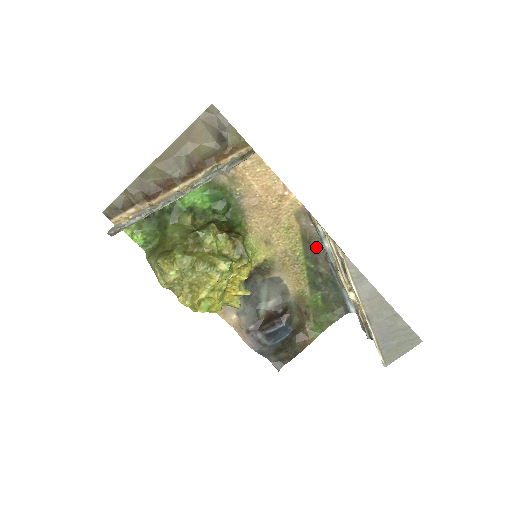
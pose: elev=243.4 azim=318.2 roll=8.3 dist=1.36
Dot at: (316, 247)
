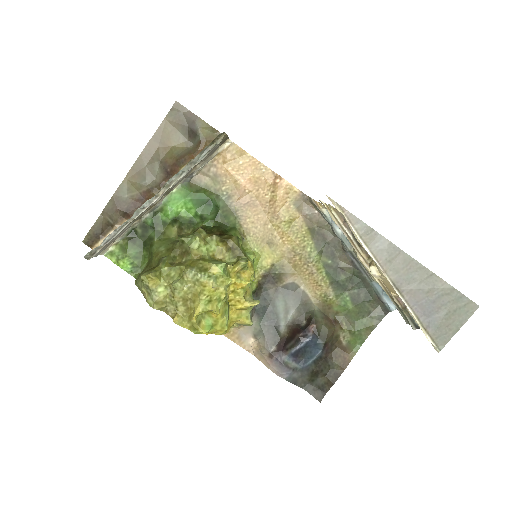
Dot at: (328, 238)
